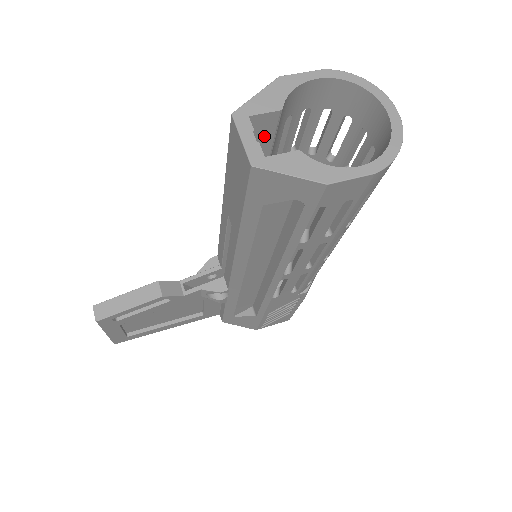
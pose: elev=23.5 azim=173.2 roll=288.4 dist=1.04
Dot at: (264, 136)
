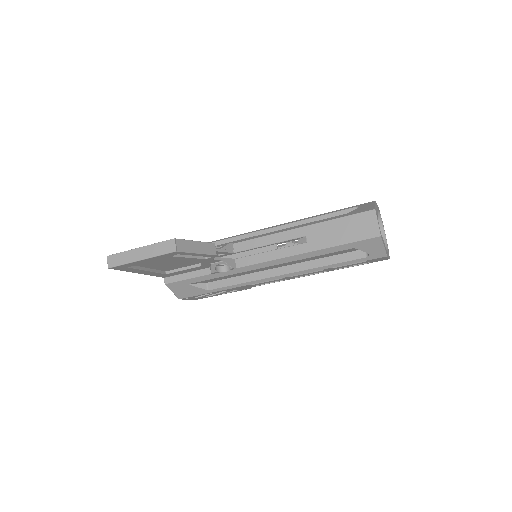
Dot at: occluded
